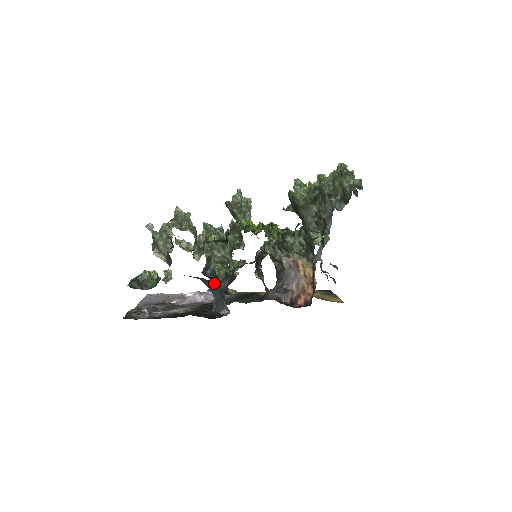
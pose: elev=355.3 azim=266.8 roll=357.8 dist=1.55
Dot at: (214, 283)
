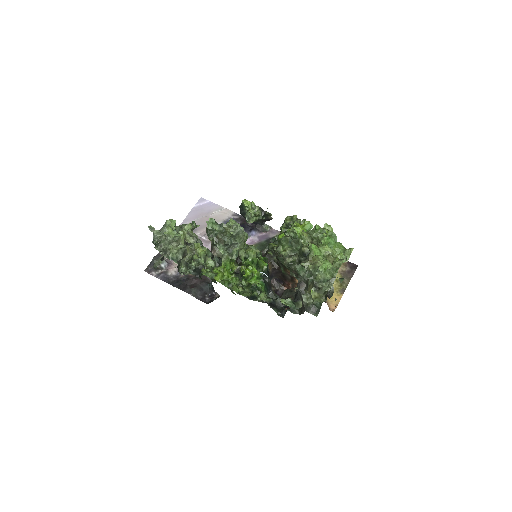
Dot at: occluded
